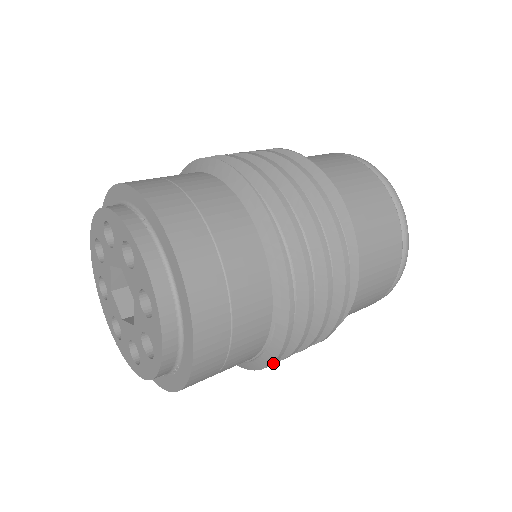
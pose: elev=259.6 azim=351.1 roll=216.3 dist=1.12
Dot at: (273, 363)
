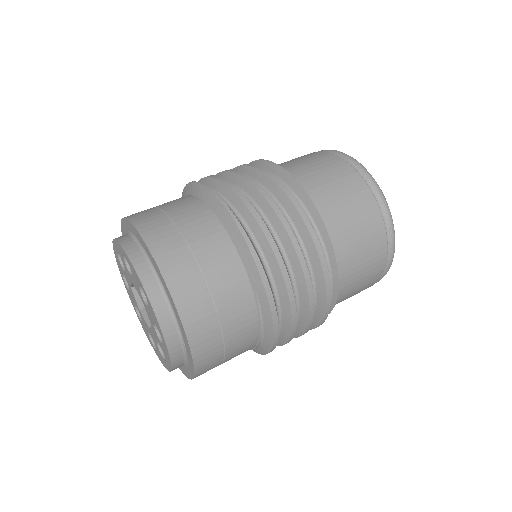
Dot at: (276, 332)
